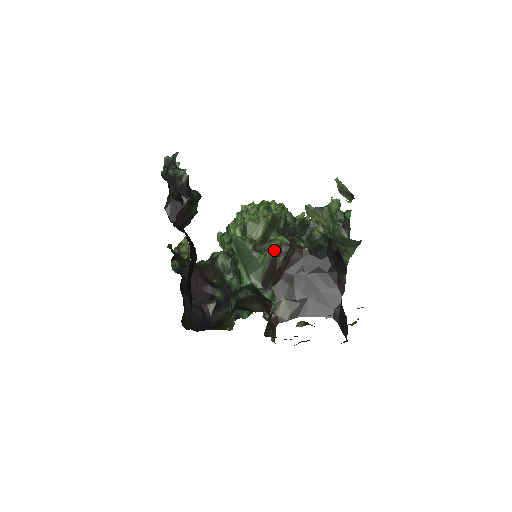
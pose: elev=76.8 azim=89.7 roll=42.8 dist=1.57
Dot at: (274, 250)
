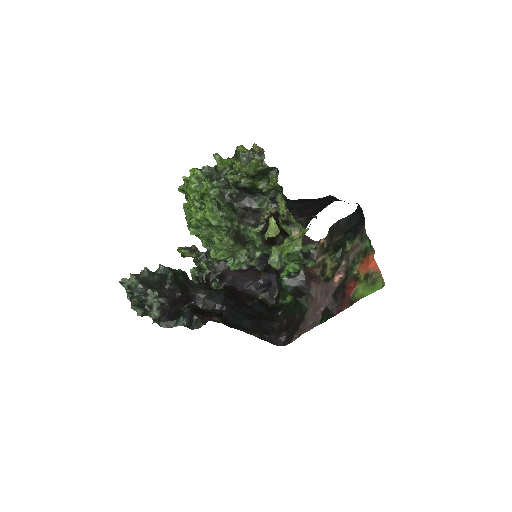
Dot at: (261, 245)
